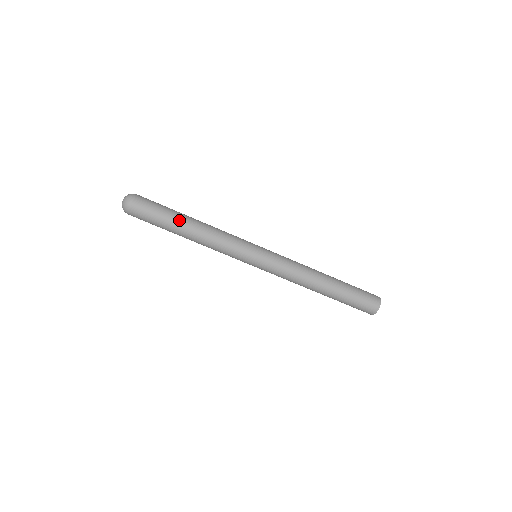
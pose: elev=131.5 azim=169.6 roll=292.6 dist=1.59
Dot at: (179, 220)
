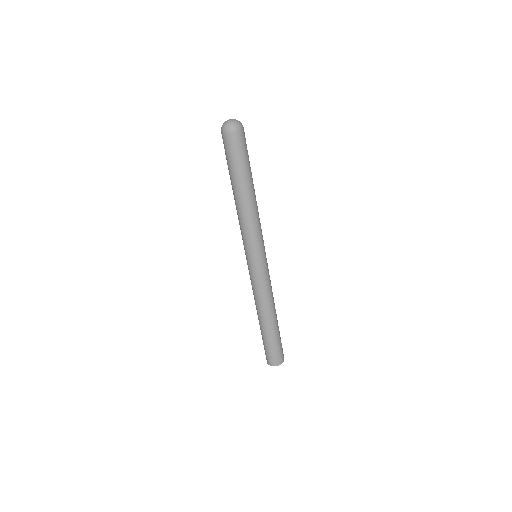
Dot at: (242, 182)
